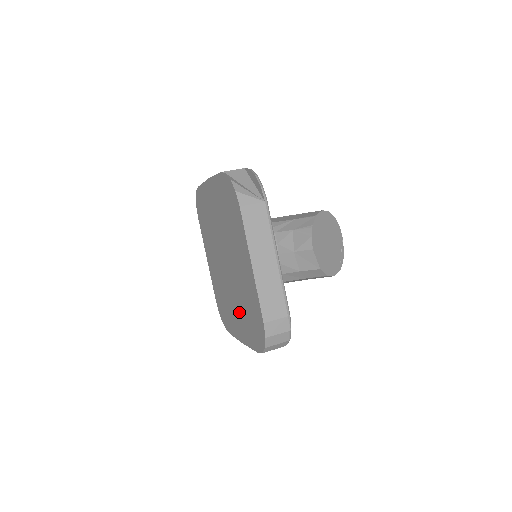
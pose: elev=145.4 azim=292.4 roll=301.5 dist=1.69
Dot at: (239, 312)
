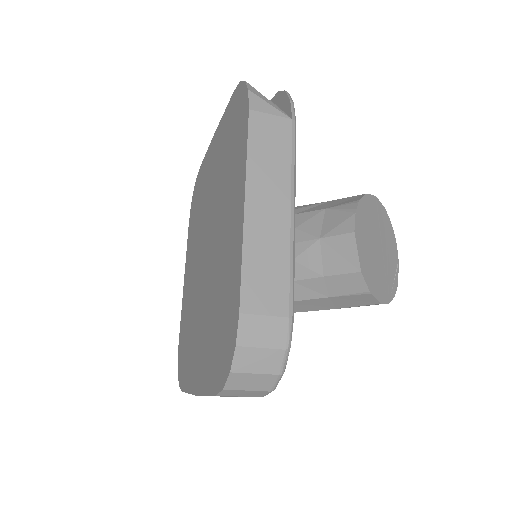
Dot at: (204, 331)
